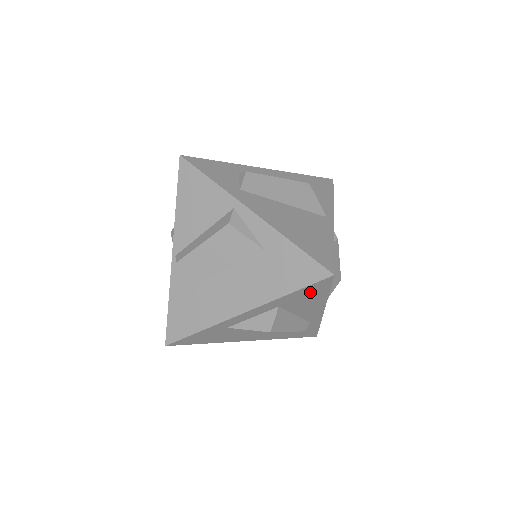
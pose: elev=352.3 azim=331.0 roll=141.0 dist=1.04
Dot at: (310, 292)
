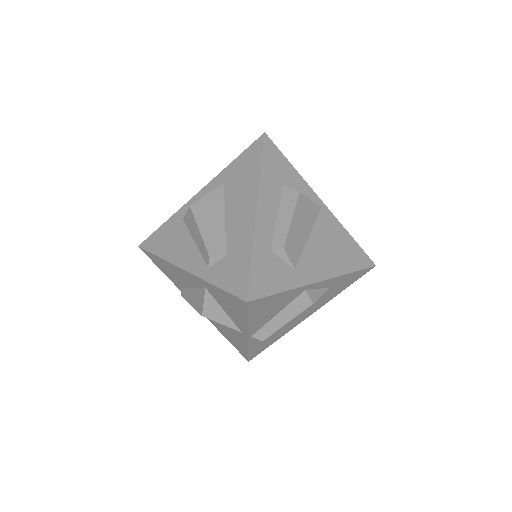
Dot at: occluded
